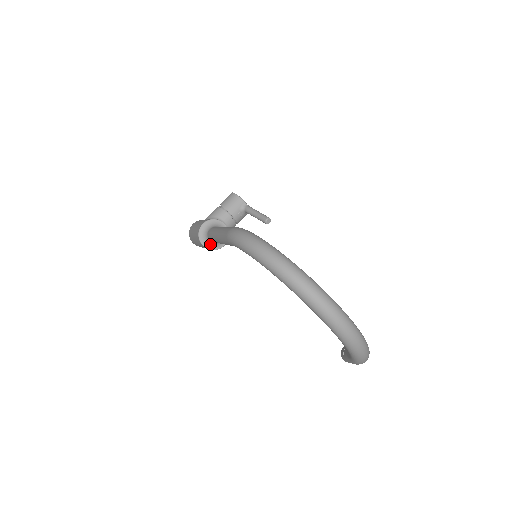
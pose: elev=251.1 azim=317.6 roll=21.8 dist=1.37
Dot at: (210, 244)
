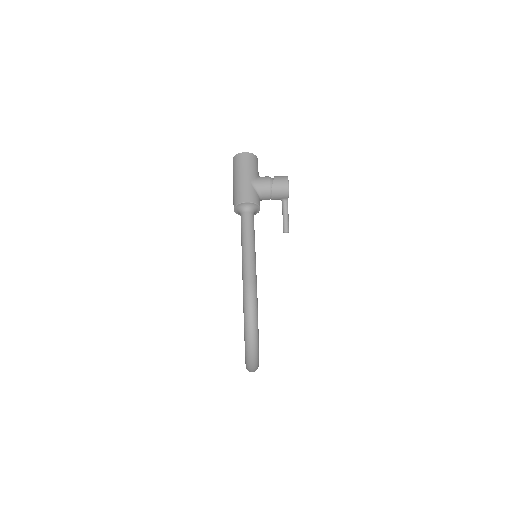
Dot at: (239, 213)
